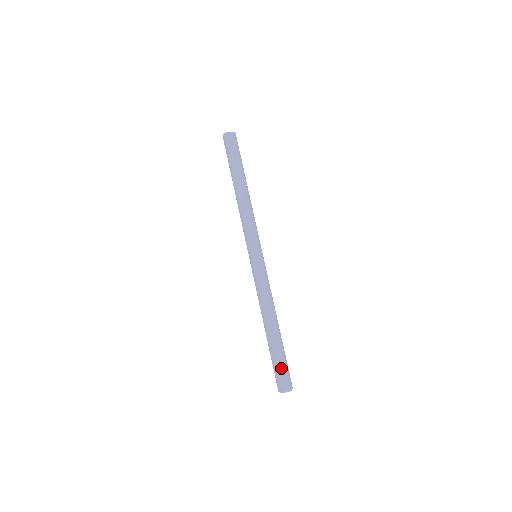
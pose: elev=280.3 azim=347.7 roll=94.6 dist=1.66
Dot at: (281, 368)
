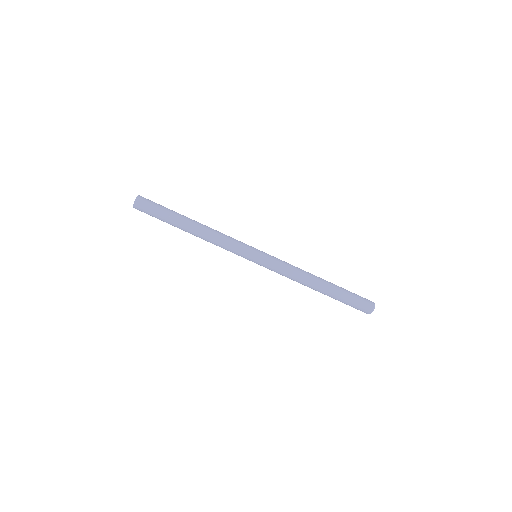
Dot at: (353, 304)
